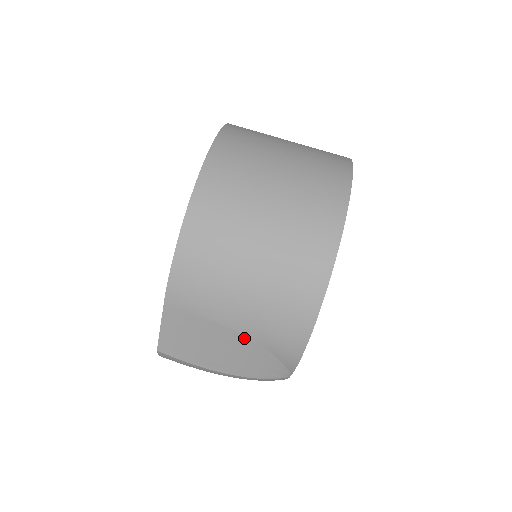
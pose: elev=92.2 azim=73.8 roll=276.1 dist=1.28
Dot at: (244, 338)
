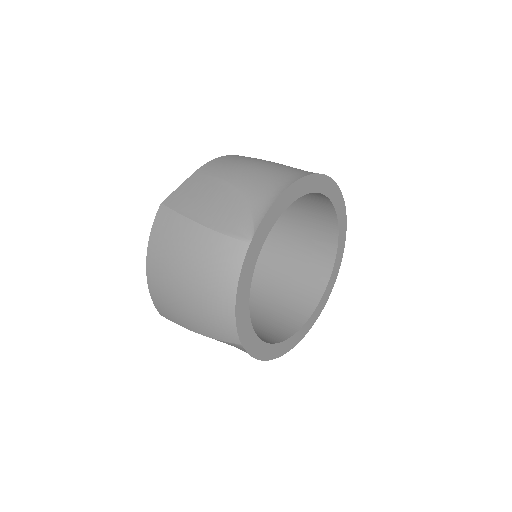
Dot at: (235, 191)
